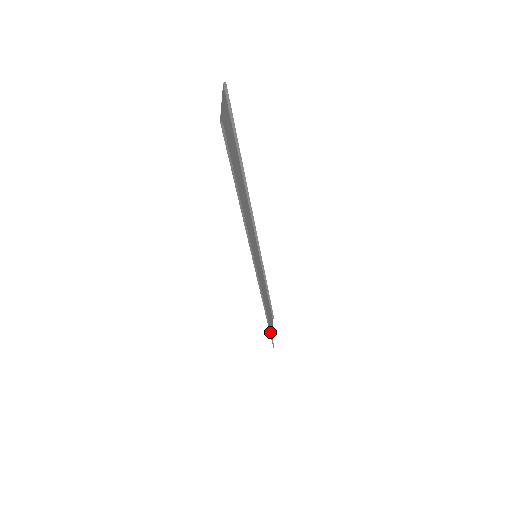
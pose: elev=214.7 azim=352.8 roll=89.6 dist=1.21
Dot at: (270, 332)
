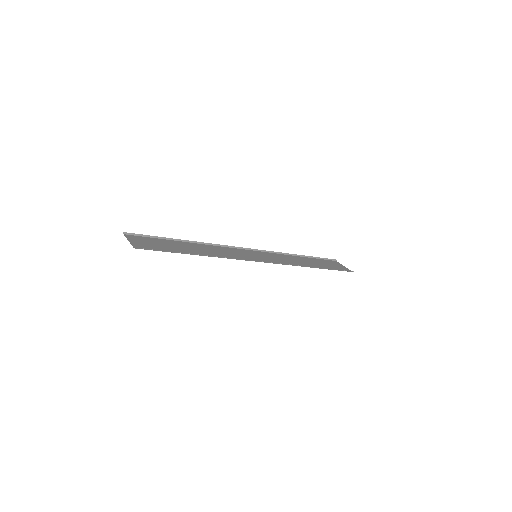
Dot at: occluded
